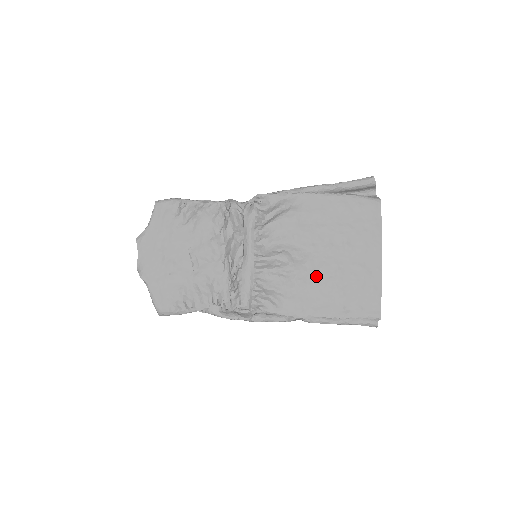
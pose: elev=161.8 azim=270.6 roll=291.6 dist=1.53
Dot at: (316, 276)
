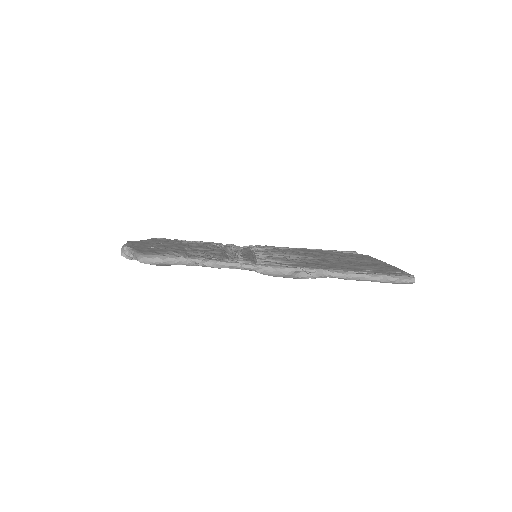
Dot at: (325, 261)
